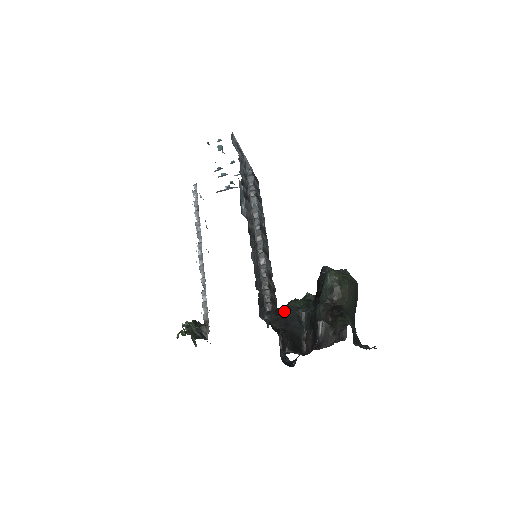
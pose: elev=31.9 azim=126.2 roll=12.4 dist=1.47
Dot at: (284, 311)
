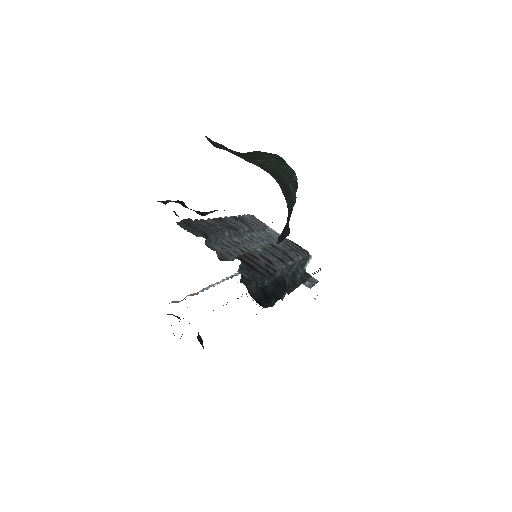
Dot at: occluded
